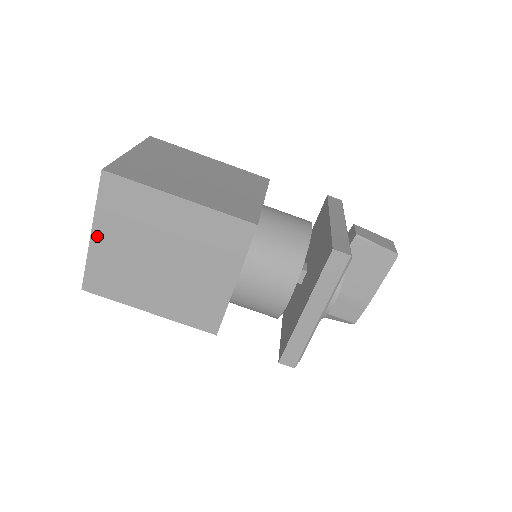
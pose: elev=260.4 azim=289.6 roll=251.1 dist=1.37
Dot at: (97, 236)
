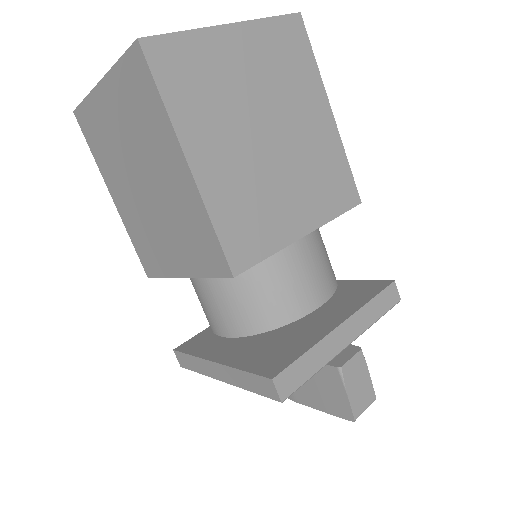
Dot at: (103, 90)
